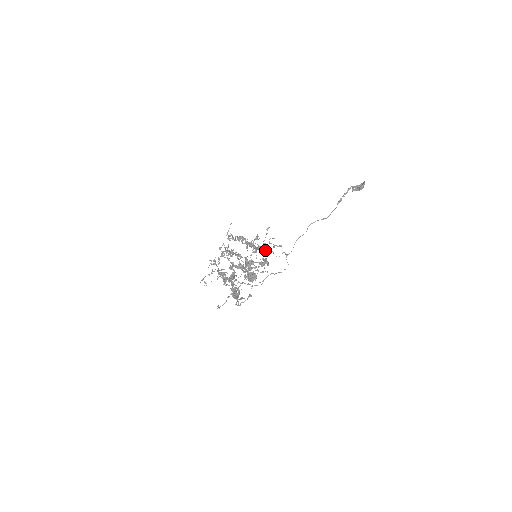
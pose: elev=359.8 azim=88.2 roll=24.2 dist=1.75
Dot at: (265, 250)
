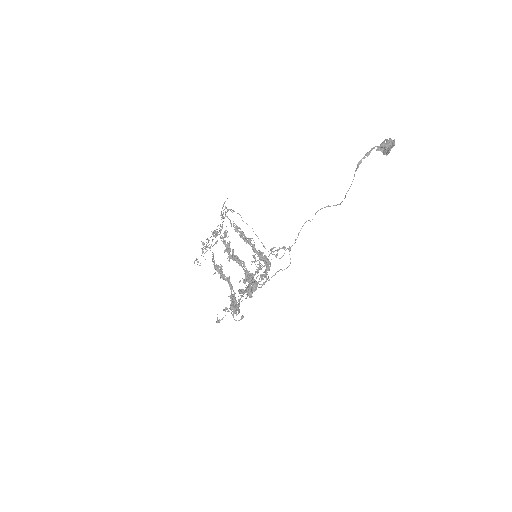
Dot at: occluded
